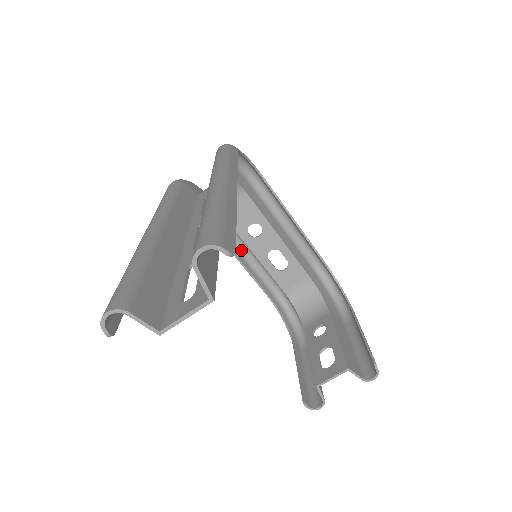
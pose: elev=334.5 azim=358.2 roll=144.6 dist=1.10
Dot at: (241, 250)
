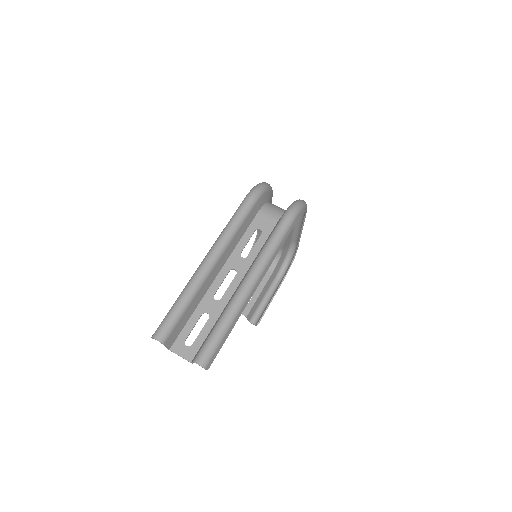
Dot at: occluded
